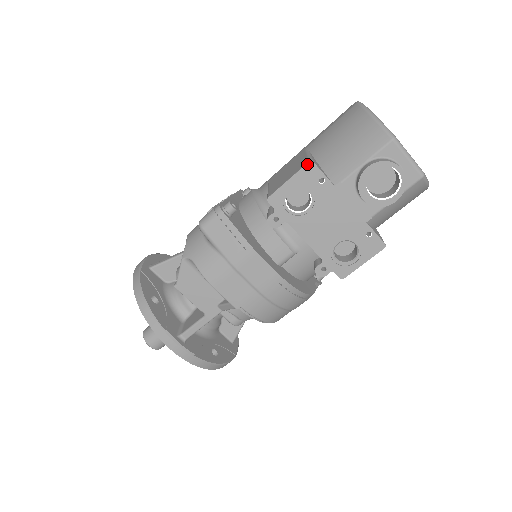
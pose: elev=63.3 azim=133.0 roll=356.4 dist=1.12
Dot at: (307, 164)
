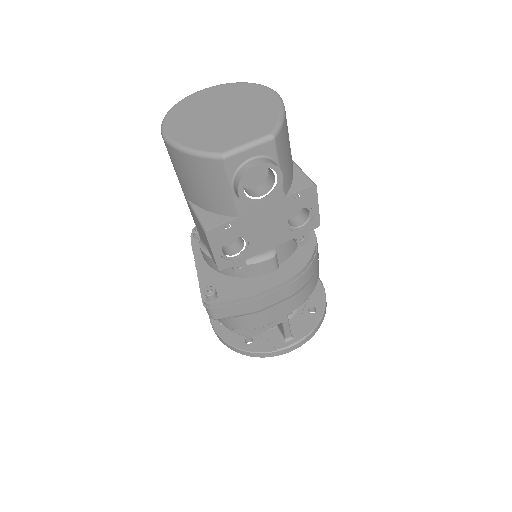
Dot at: (207, 236)
